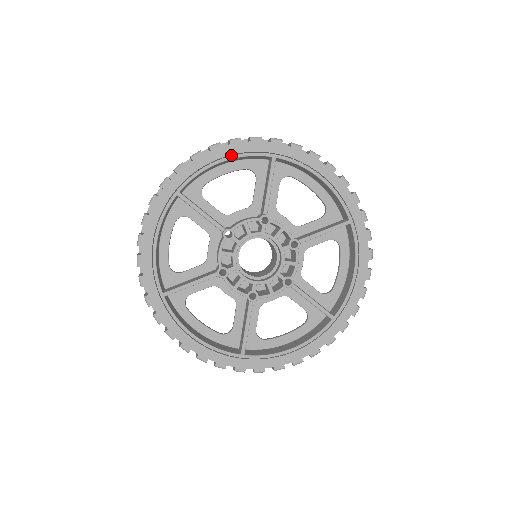
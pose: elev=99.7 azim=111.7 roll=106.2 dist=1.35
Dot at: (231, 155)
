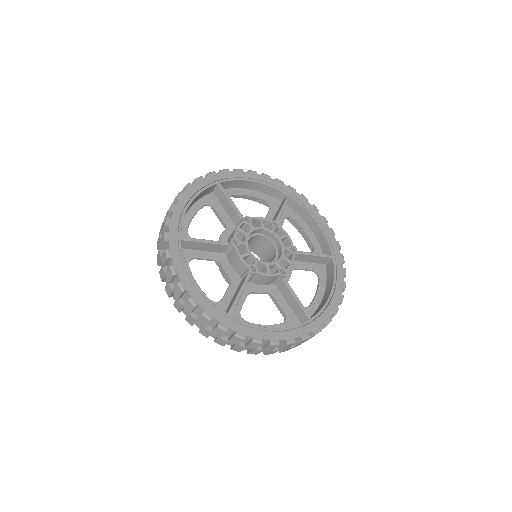
Dot at: occluded
